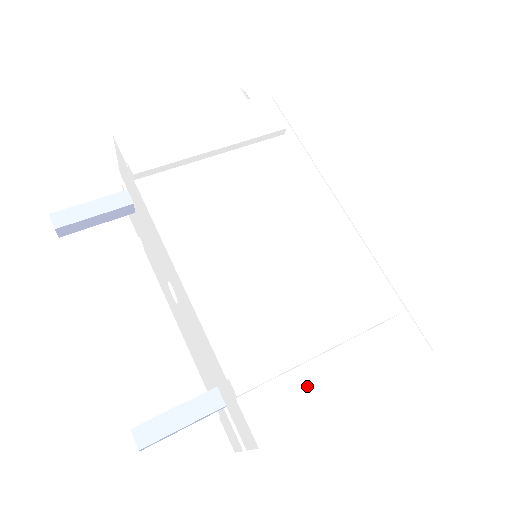
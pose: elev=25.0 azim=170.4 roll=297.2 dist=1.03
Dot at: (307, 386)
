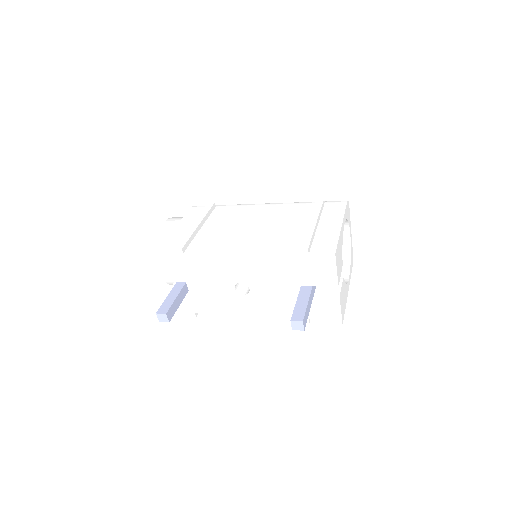
Dot at: (325, 234)
